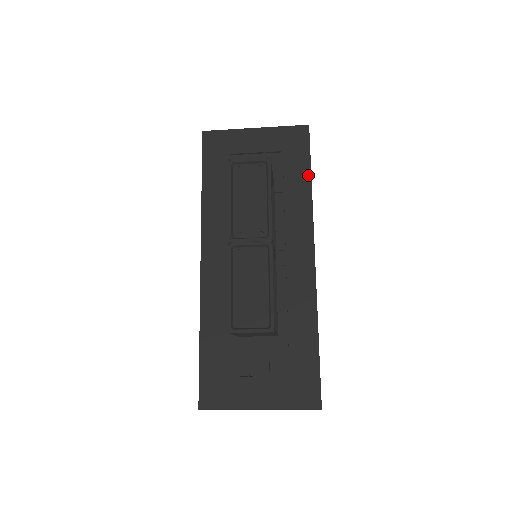
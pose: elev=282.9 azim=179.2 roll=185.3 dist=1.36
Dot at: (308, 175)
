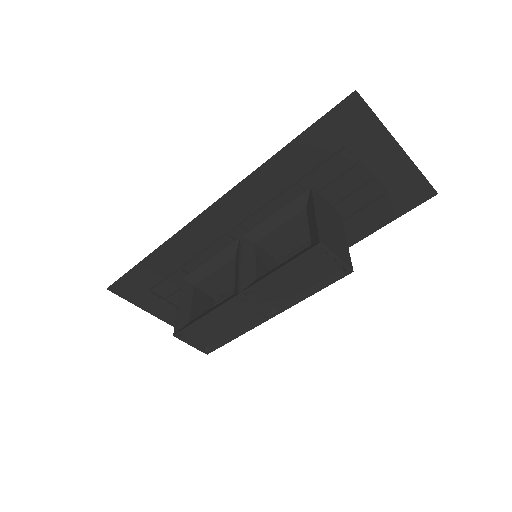
Dot at: (374, 229)
